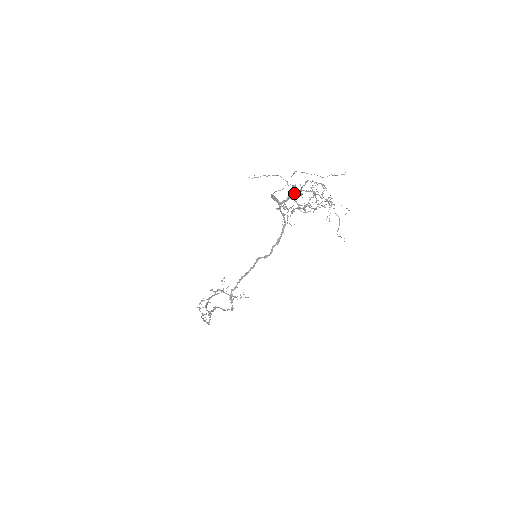
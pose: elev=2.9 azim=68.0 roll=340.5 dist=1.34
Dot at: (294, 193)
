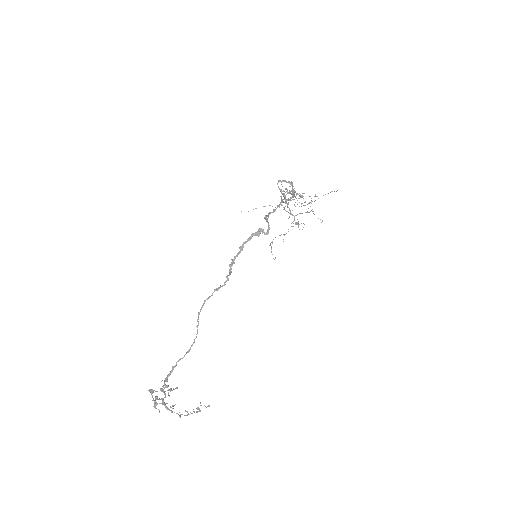
Dot at: (285, 201)
